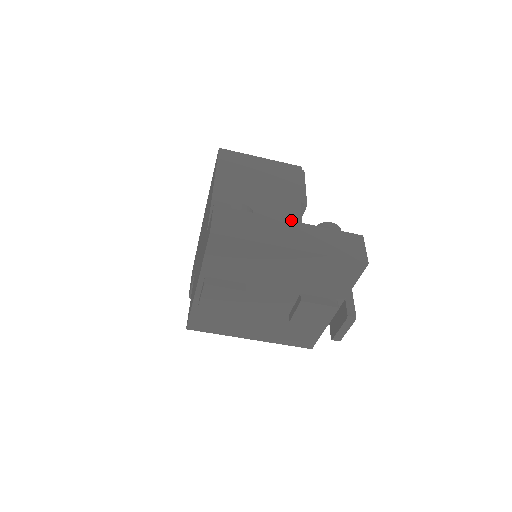
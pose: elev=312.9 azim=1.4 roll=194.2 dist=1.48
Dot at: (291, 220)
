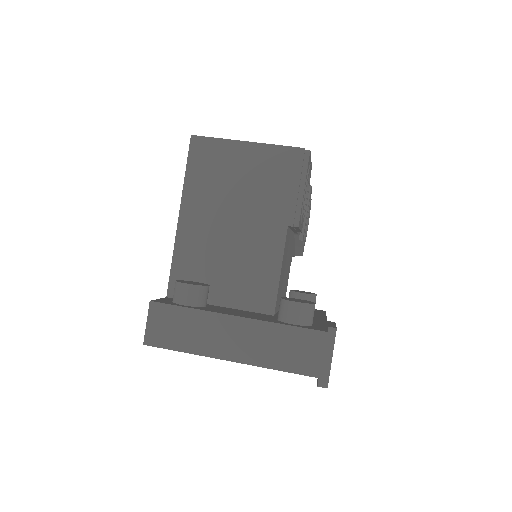
Dot at: (268, 262)
